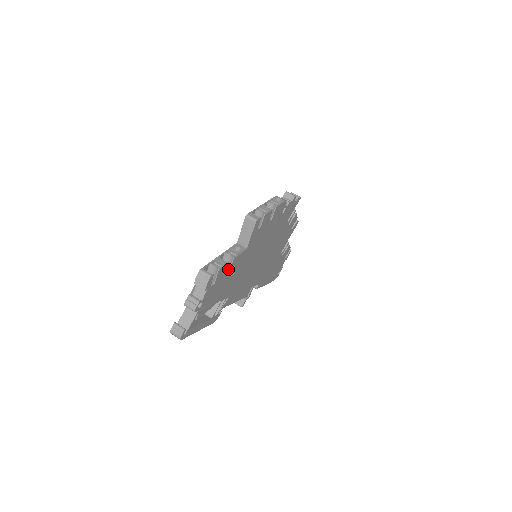
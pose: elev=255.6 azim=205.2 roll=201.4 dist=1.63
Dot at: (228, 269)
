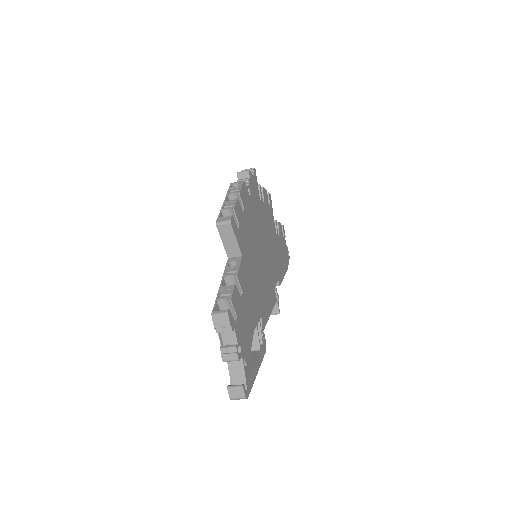
Dot at: (239, 291)
